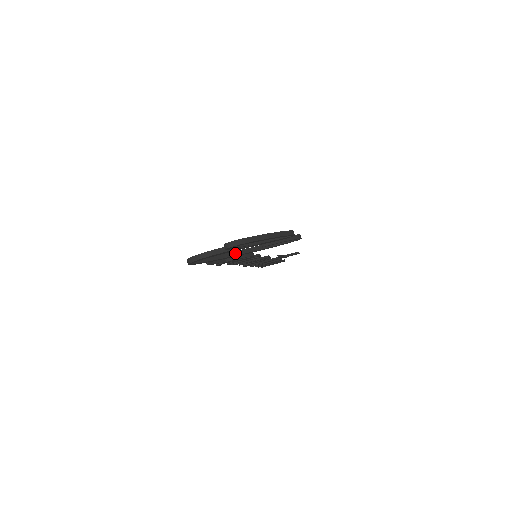
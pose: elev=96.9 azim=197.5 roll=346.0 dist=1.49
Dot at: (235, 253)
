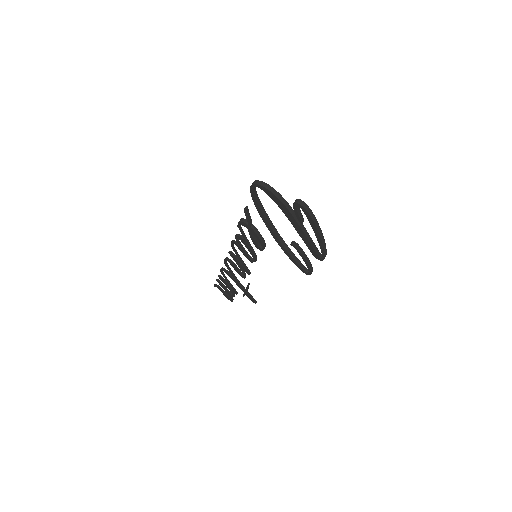
Dot at: (272, 225)
